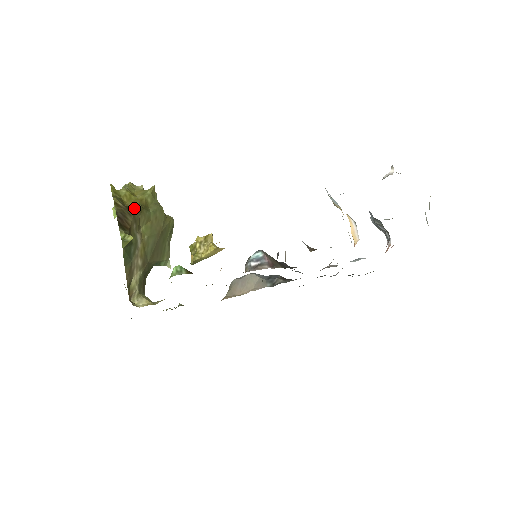
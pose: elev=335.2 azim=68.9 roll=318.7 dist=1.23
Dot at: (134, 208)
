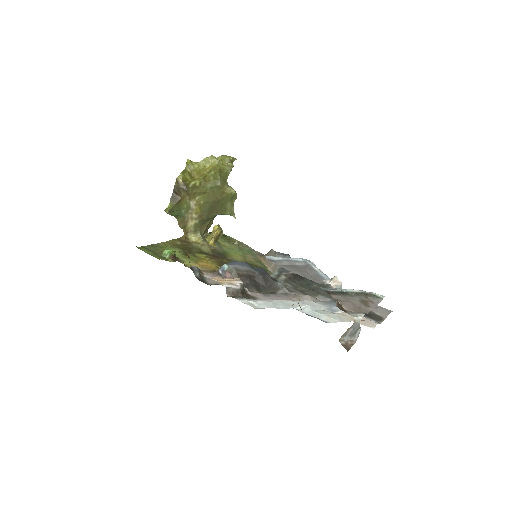
Dot at: (189, 186)
